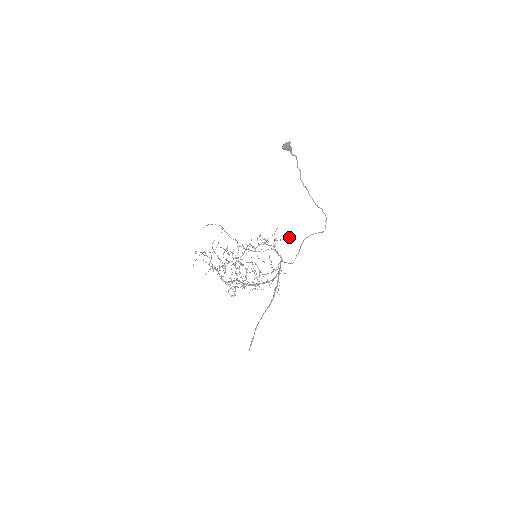
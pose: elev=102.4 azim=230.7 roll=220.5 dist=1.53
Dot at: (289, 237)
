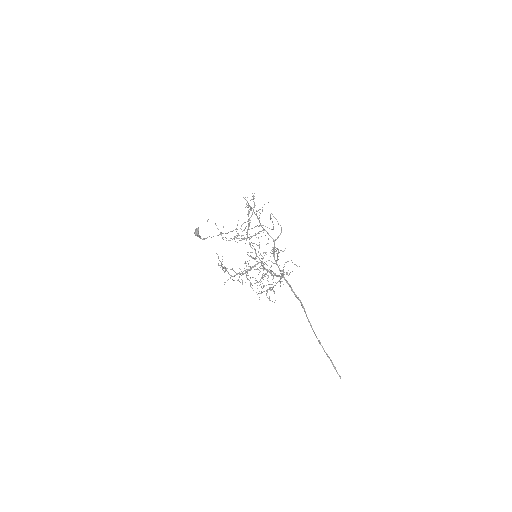
Dot at: (262, 209)
